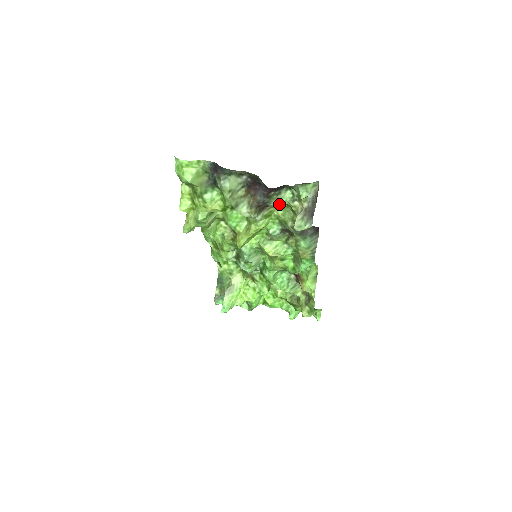
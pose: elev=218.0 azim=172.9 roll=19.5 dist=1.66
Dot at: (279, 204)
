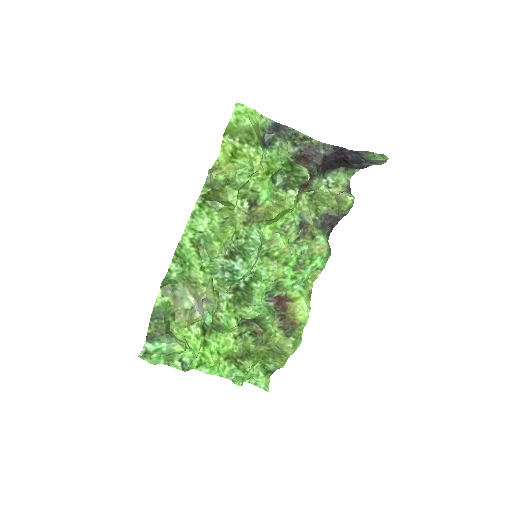
Dot at: (318, 186)
